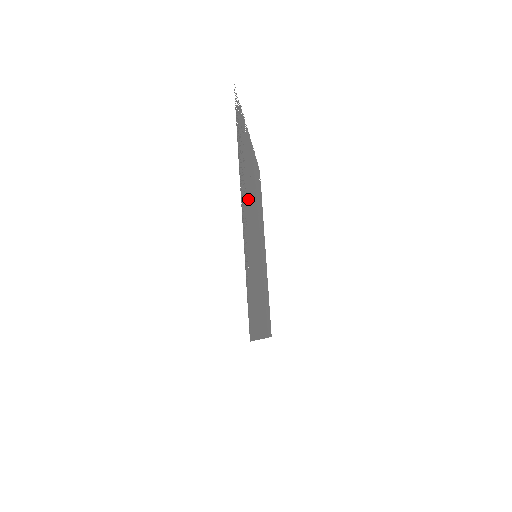
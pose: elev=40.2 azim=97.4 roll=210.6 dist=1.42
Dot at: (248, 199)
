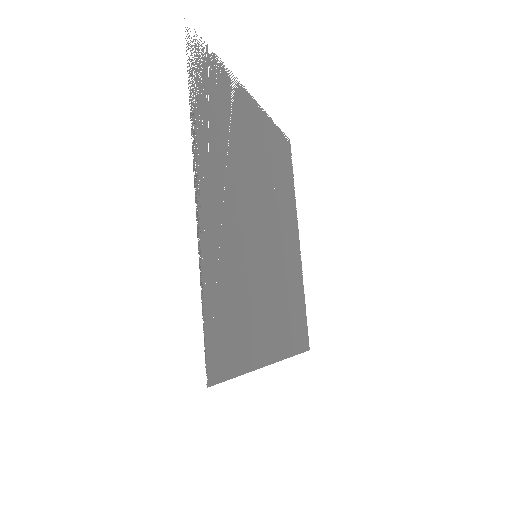
Dot at: (232, 182)
